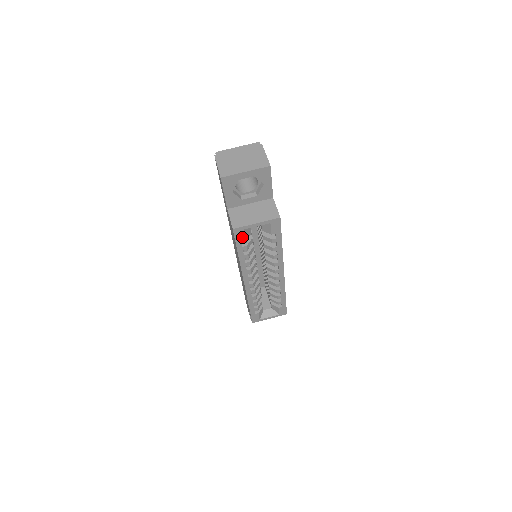
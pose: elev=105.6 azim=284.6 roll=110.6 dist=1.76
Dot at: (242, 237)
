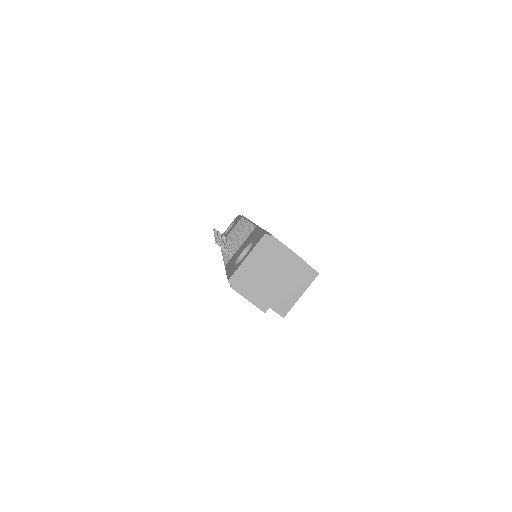
Dot at: occluded
